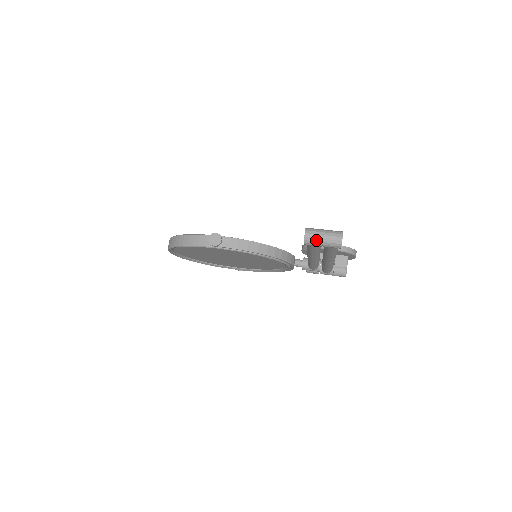
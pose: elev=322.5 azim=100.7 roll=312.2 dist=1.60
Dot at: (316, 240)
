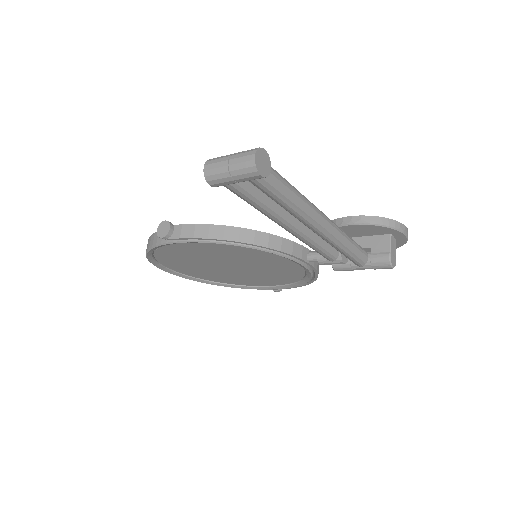
Dot at: (219, 171)
